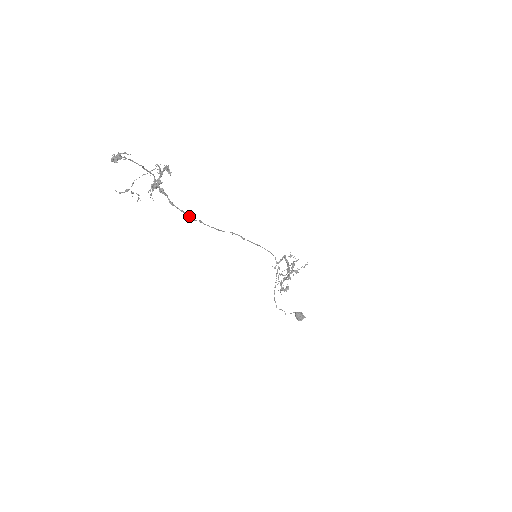
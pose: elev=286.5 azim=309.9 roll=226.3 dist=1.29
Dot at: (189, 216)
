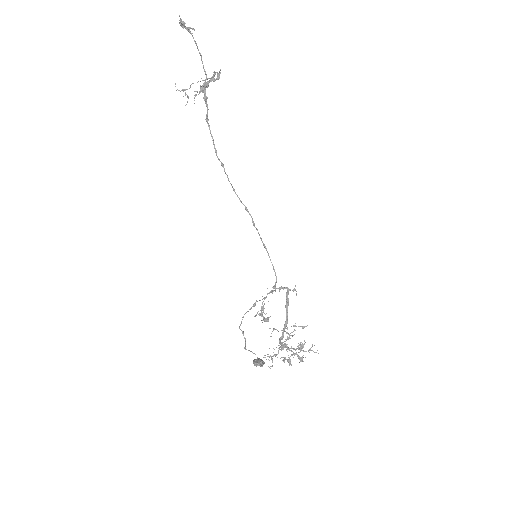
Dot at: occluded
